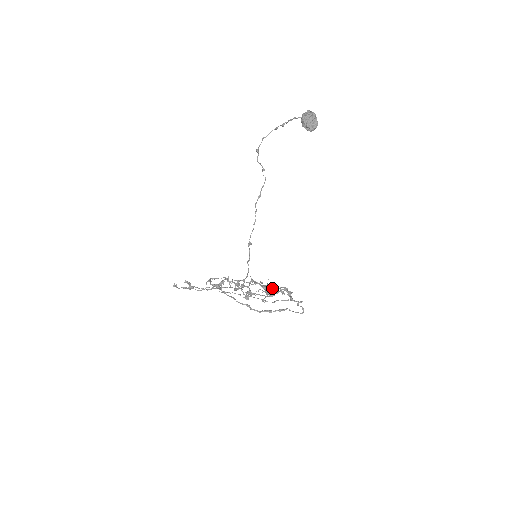
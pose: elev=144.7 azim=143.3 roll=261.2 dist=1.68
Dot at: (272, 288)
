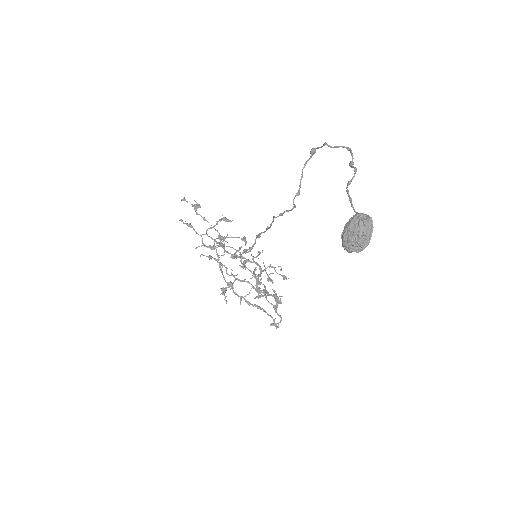
Dot at: (267, 280)
